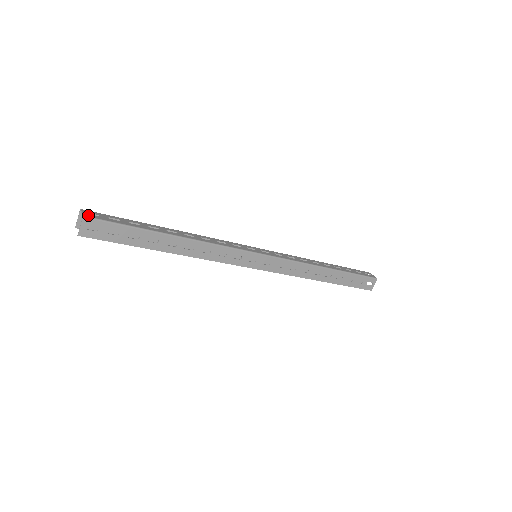
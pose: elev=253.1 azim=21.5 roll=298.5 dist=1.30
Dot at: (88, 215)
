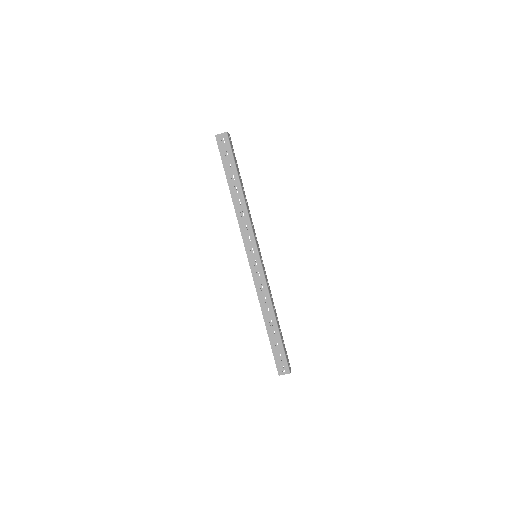
Dot at: occluded
